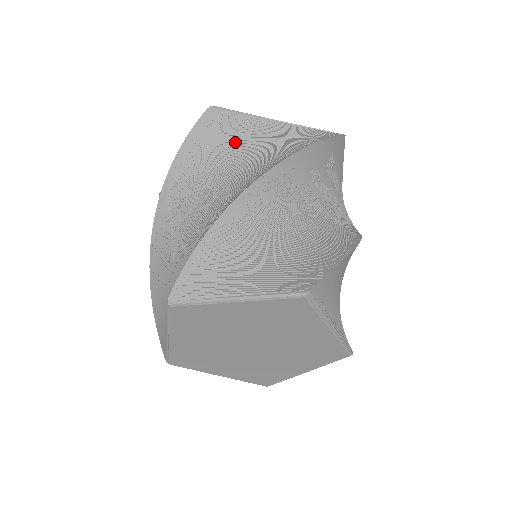
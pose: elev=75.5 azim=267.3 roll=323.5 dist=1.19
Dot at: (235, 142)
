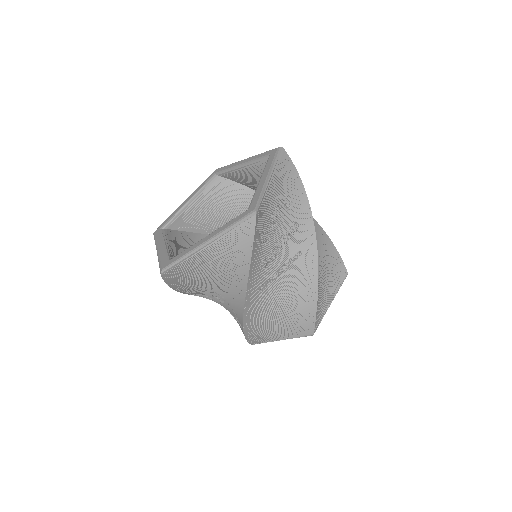
Dot at: (198, 276)
